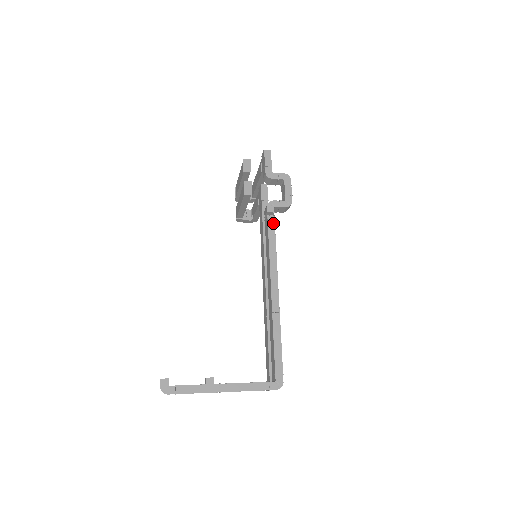
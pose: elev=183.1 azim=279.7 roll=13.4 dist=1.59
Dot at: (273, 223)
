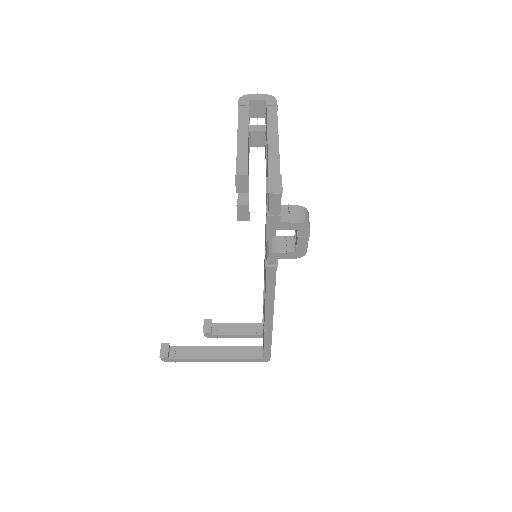
Dot at: (274, 273)
